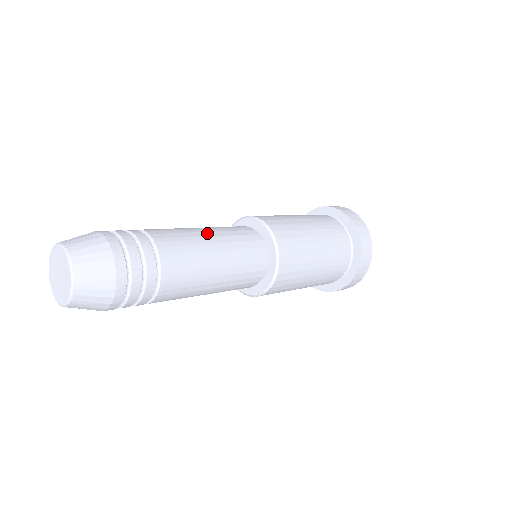
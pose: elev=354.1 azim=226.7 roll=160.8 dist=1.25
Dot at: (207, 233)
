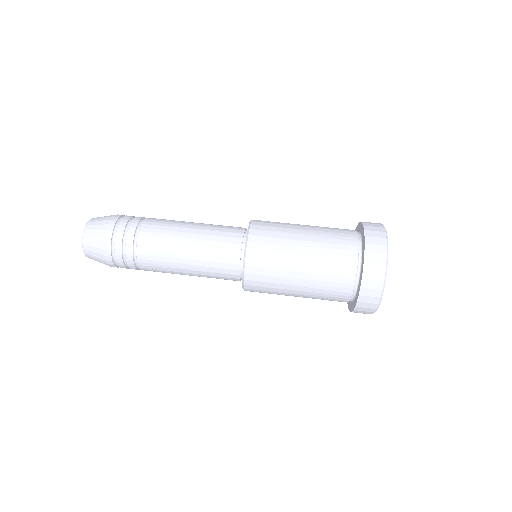
Dot at: (187, 247)
